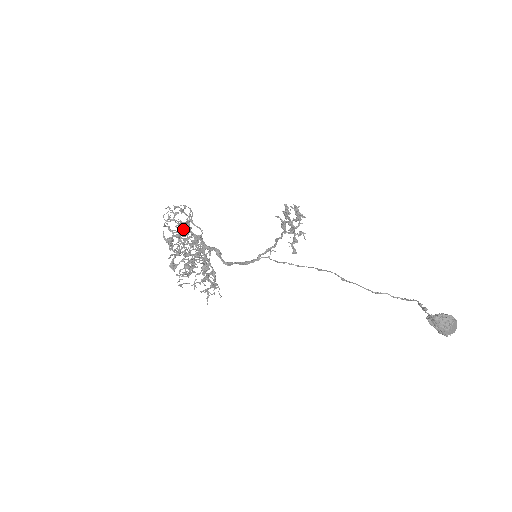
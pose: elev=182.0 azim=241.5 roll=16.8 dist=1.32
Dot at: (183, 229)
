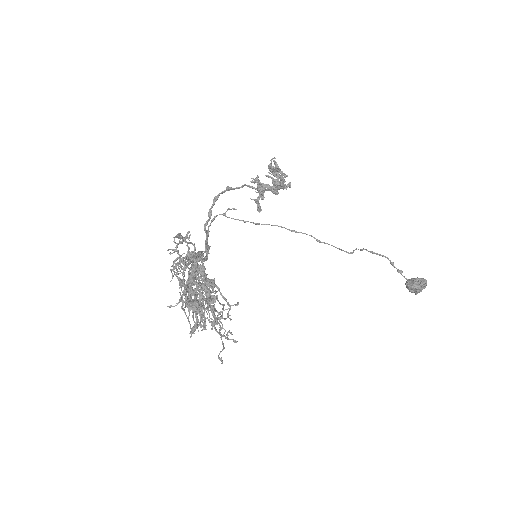
Dot at: occluded
